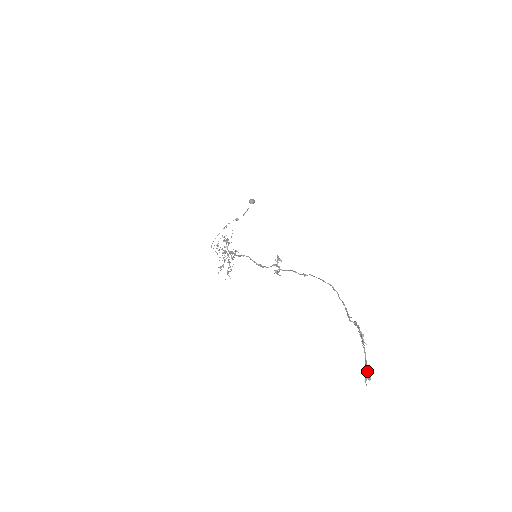
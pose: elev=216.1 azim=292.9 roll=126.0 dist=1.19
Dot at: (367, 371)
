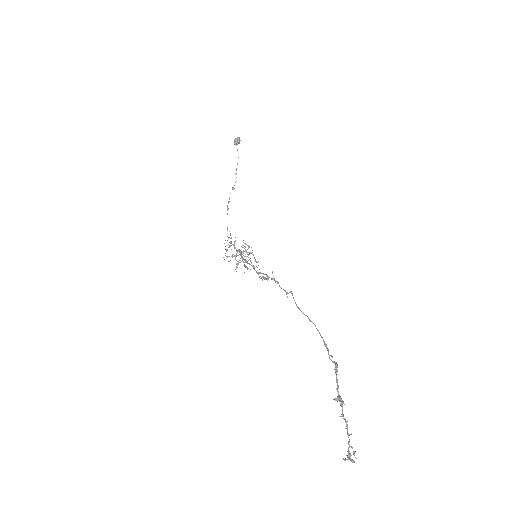
Dot at: (344, 460)
